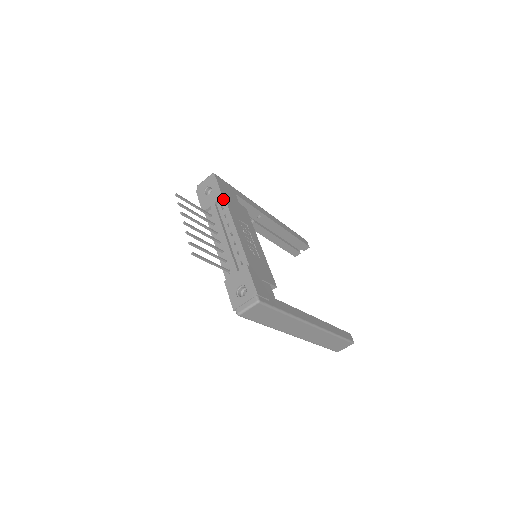
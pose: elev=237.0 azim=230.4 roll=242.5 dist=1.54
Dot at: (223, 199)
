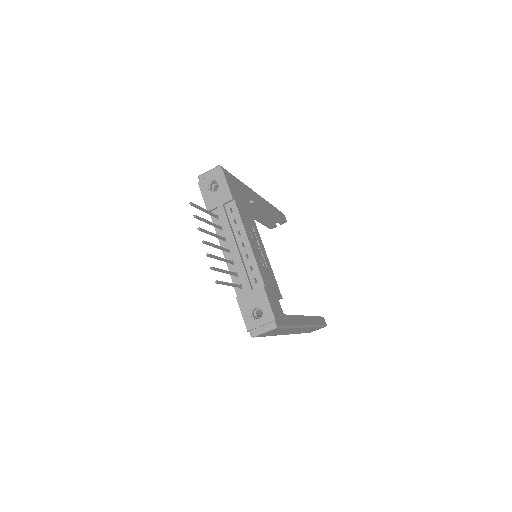
Dot at: (232, 200)
